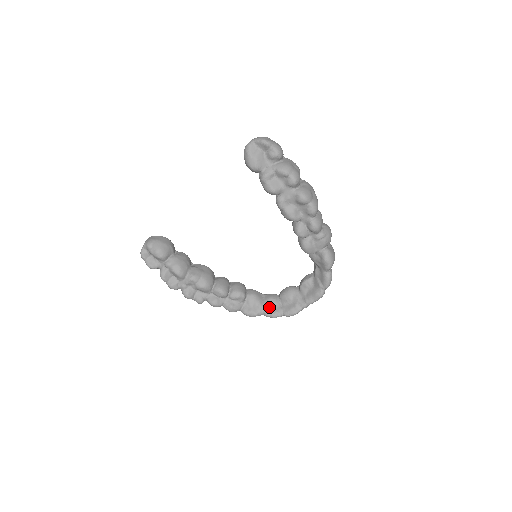
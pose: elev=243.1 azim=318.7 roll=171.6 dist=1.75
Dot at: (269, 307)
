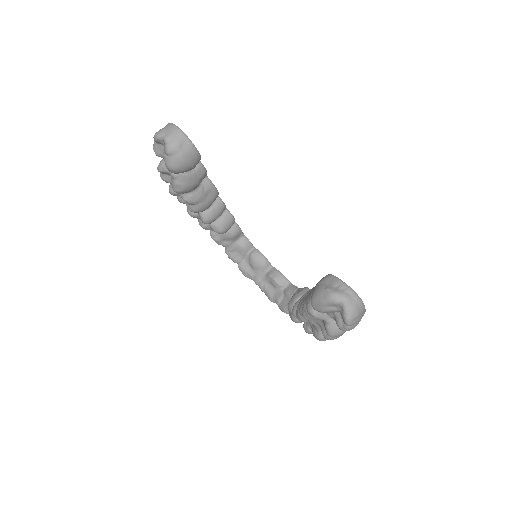
Dot at: (234, 250)
